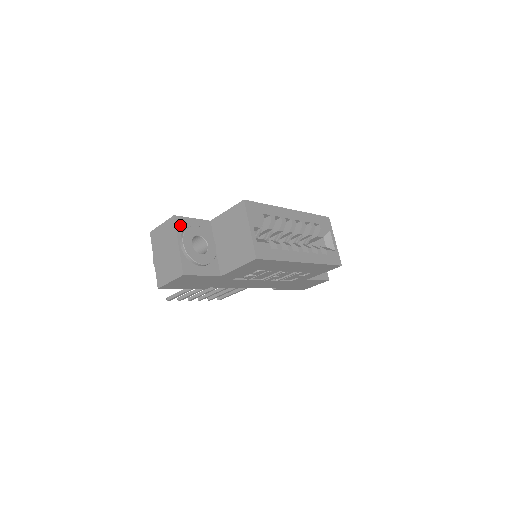
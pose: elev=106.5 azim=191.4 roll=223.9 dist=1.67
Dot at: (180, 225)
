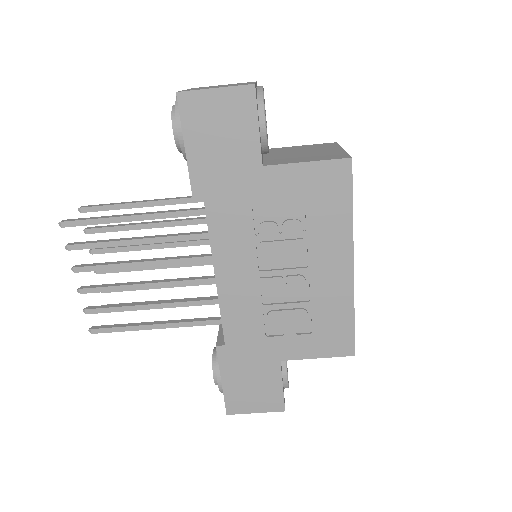
Dot at: occluded
